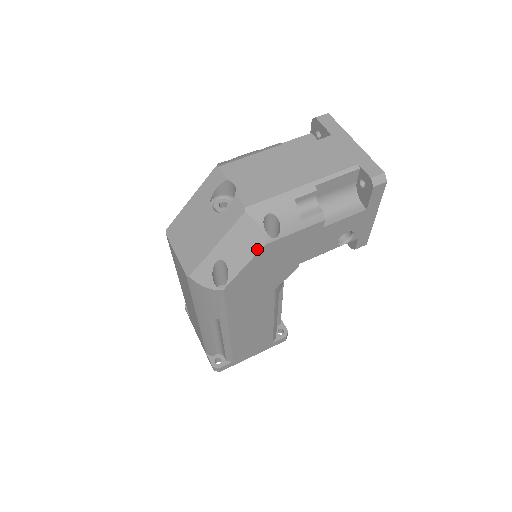
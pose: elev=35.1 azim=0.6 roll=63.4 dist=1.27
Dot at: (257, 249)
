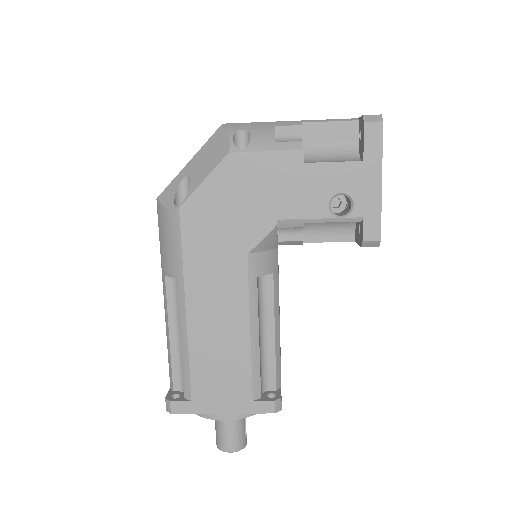
Dot at: (220, 159)
